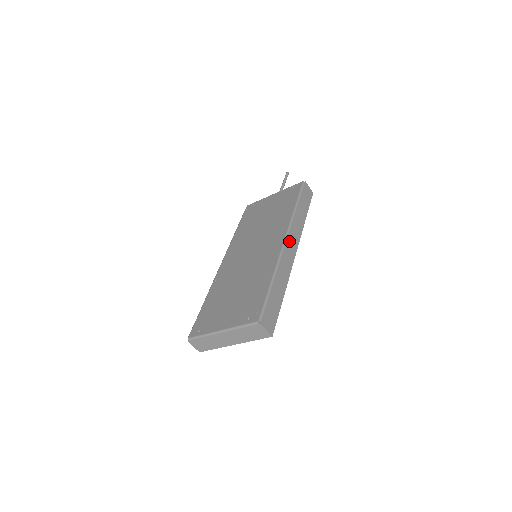
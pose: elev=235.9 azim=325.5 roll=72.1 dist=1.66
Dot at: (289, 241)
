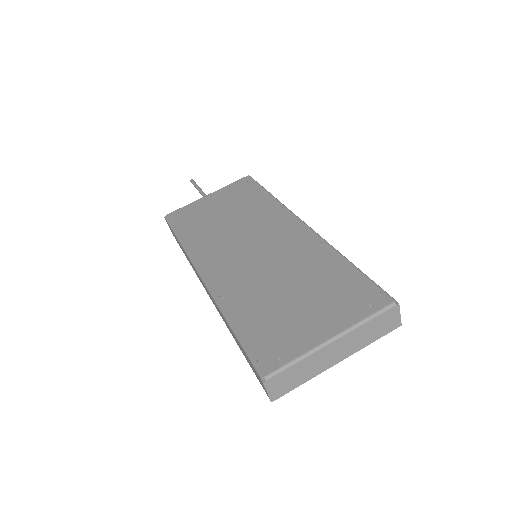
Dot at: occluded
